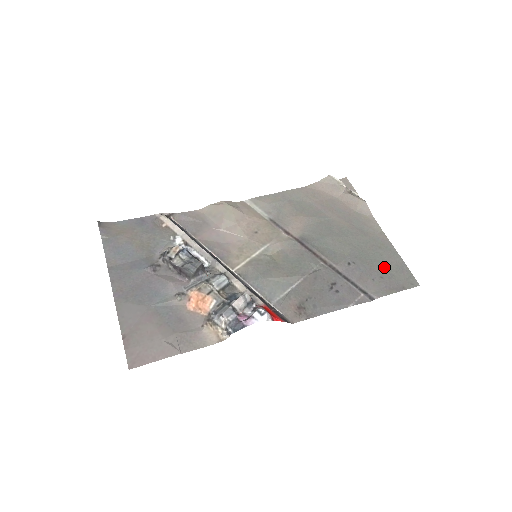
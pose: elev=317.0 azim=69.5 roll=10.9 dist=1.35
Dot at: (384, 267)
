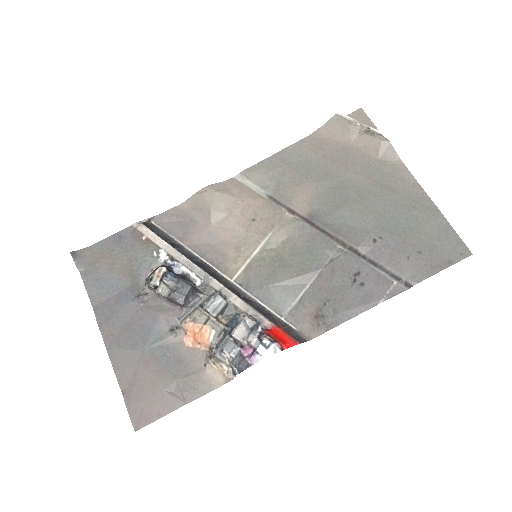
Dot at: (422, 236)
